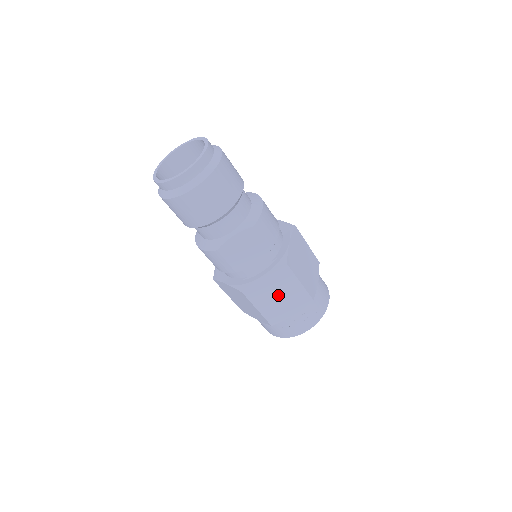
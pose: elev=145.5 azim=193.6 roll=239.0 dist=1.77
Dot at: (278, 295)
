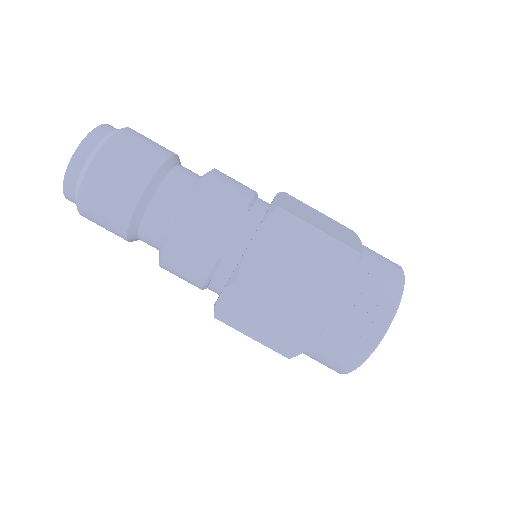
Dot at: (298, 264)
